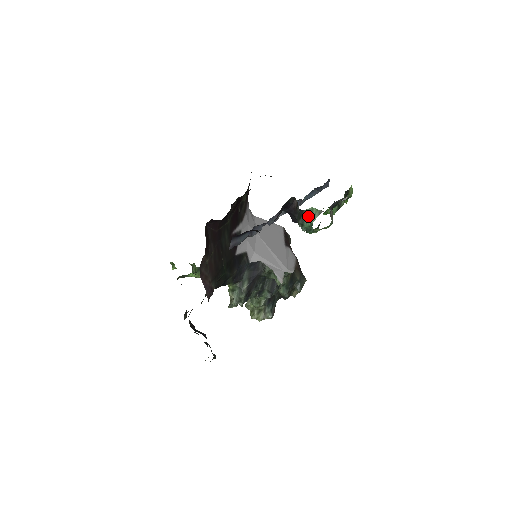
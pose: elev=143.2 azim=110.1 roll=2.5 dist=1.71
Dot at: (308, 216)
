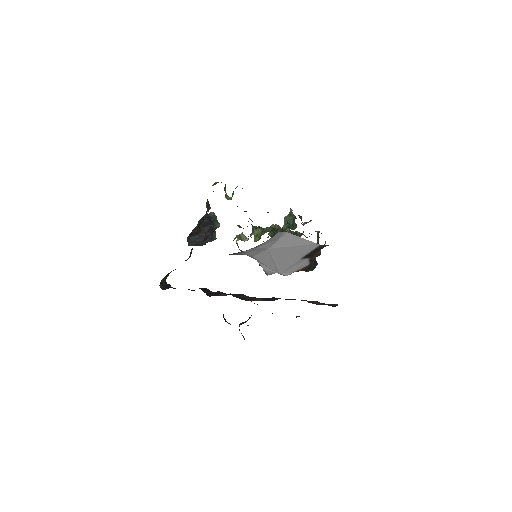
Dot at: occluded
